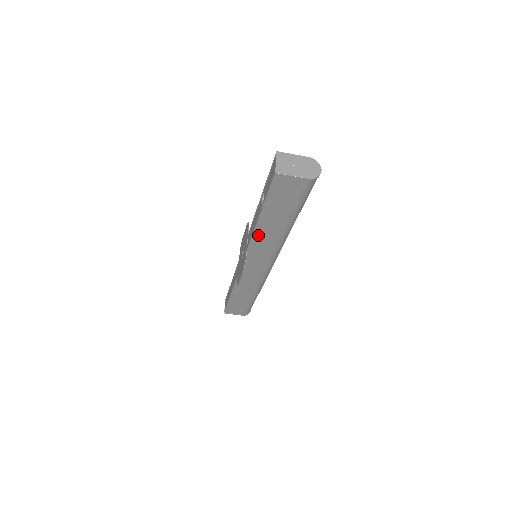
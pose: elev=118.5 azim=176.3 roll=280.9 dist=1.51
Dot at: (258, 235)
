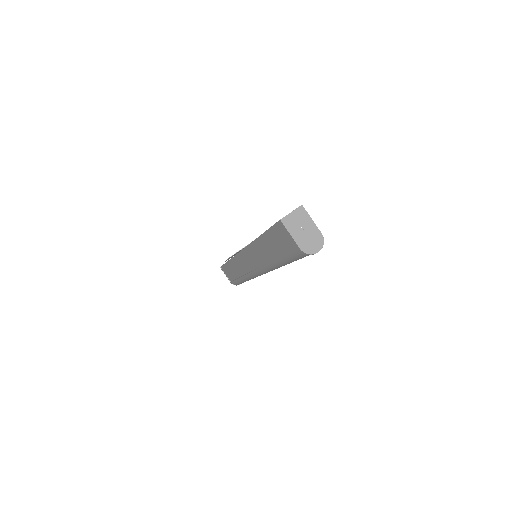
Dot at: (257, 245)
